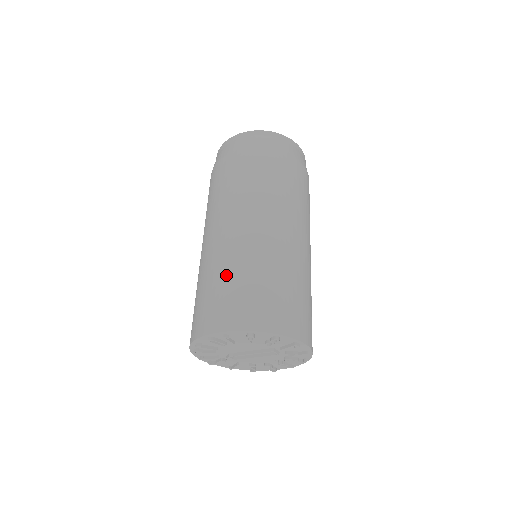
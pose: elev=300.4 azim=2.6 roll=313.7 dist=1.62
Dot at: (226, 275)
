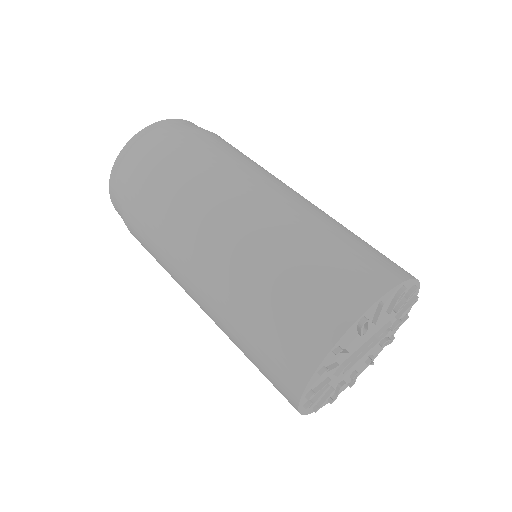
Dot at: (313, 242)
